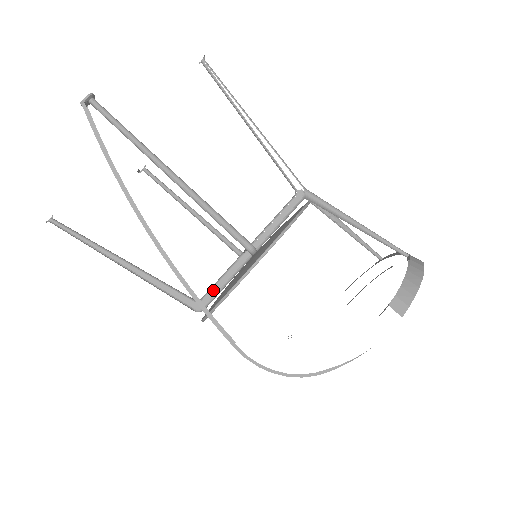
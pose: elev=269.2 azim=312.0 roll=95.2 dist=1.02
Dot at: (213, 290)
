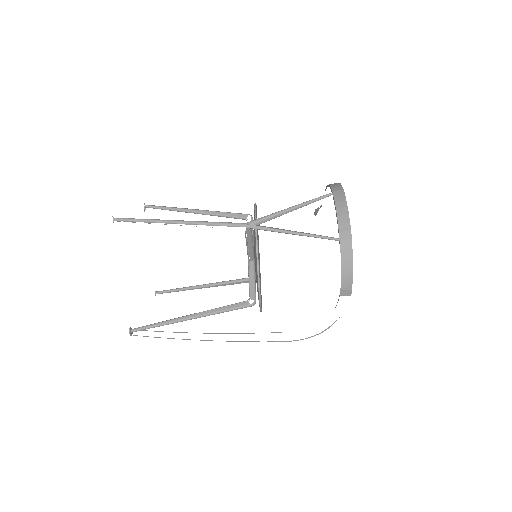
Dot at: occluded
